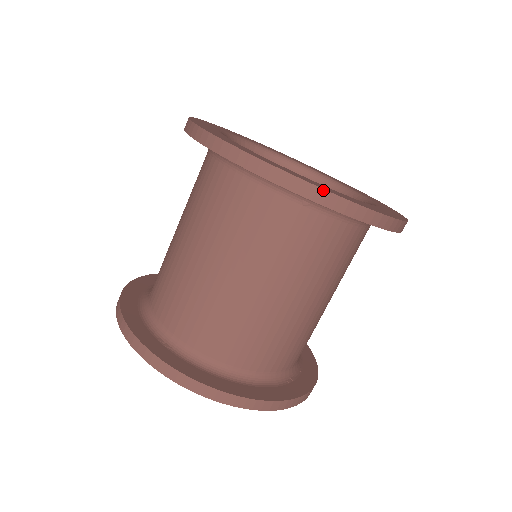
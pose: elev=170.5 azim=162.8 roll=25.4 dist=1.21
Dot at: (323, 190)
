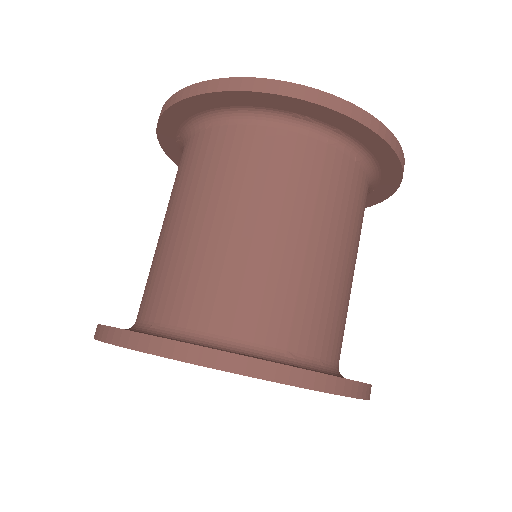
Dot at: (188, 87)
